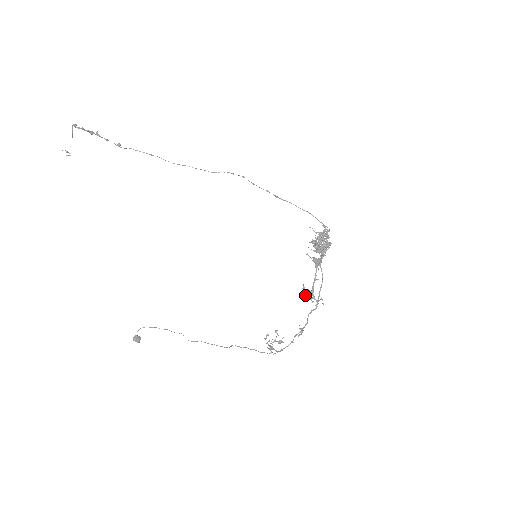
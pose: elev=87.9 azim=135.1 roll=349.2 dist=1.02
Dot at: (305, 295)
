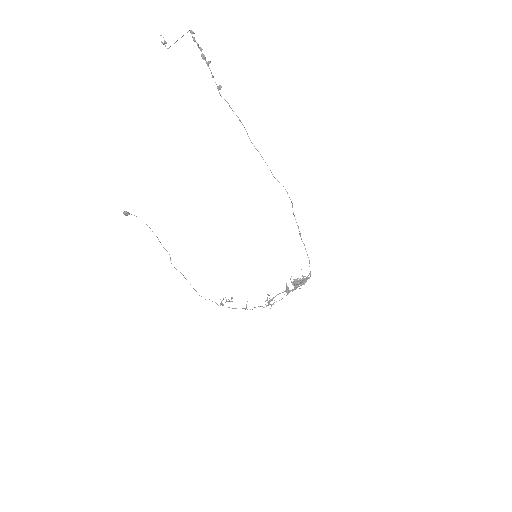
Dot at: occluded
